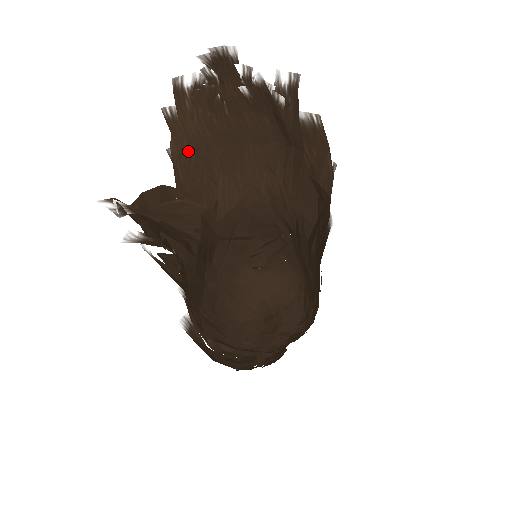
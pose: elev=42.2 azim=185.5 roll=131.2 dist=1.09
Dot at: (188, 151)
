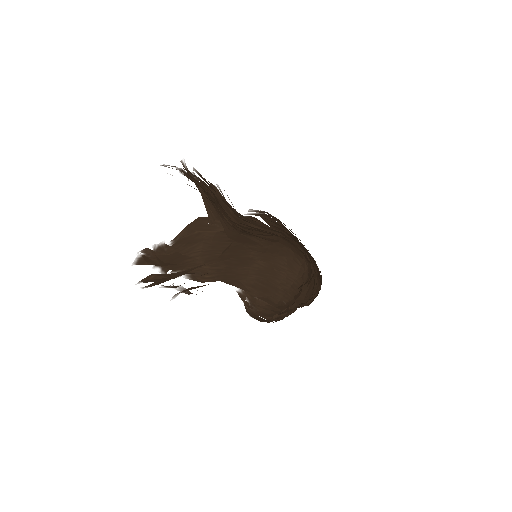
Dot at: occluded
